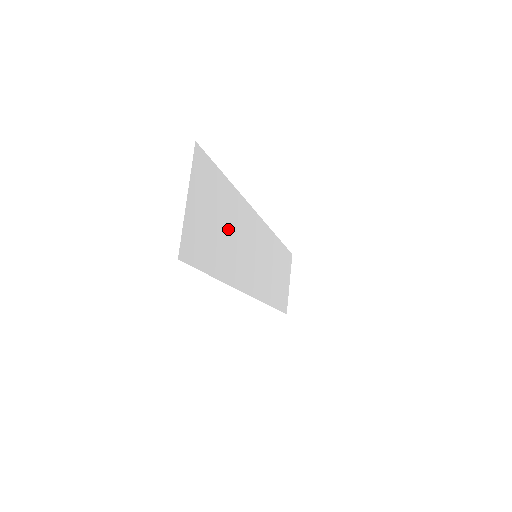
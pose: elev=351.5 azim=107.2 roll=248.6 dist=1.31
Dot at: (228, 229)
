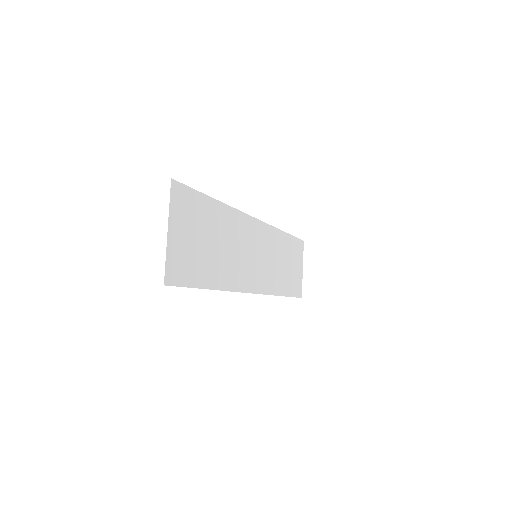
Dot at: (219, 242)
